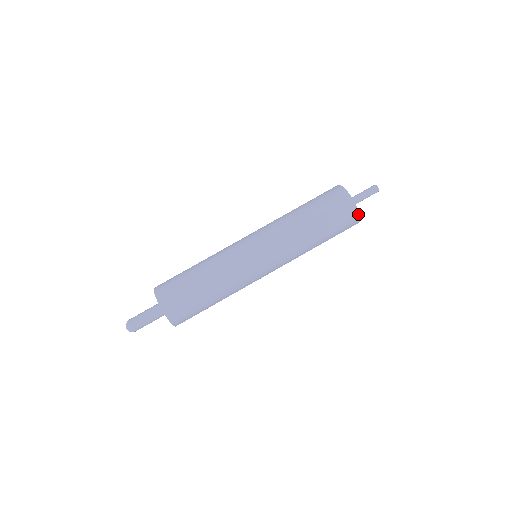
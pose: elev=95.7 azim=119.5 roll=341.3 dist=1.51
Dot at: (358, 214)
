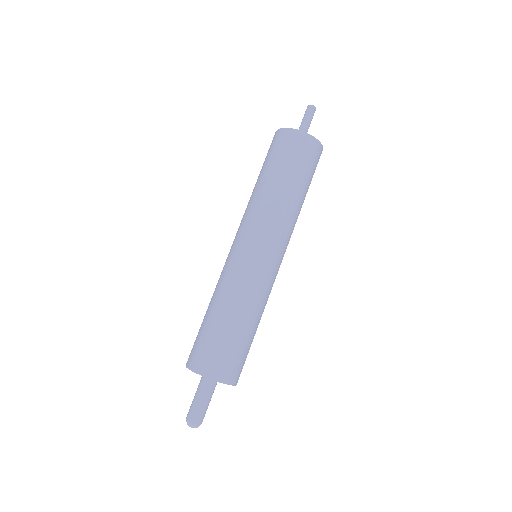
Dot at: (317, 141)
